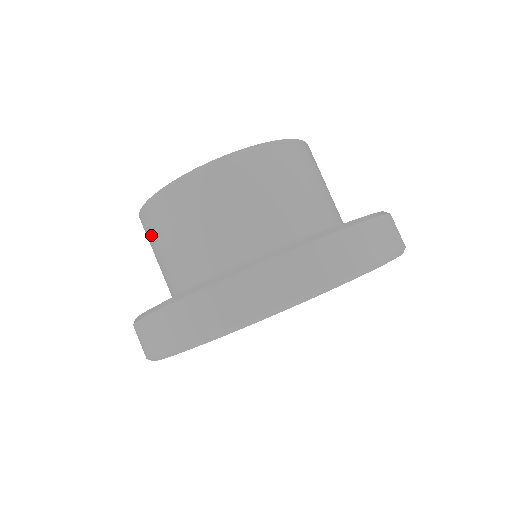
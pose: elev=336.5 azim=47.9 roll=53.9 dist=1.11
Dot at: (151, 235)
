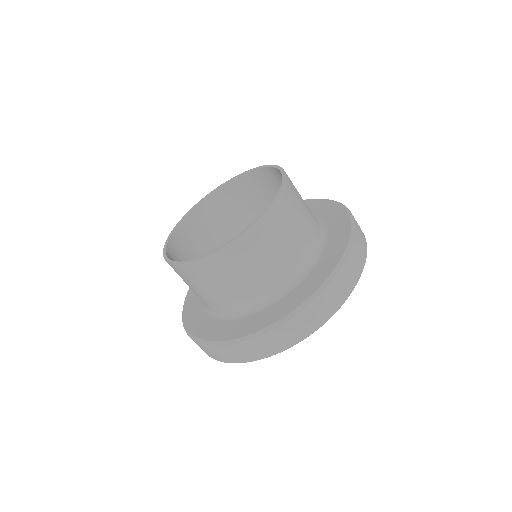
Dot at: occluded
